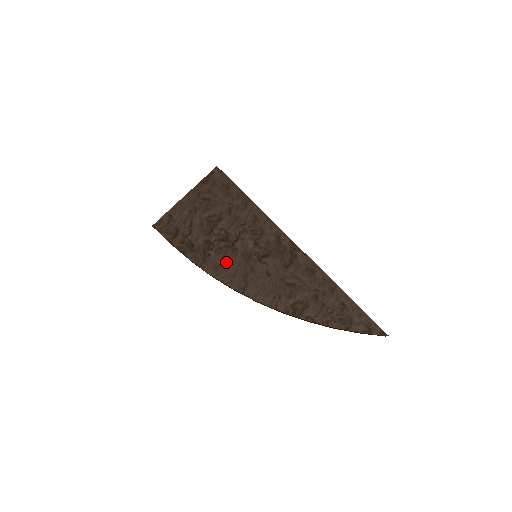
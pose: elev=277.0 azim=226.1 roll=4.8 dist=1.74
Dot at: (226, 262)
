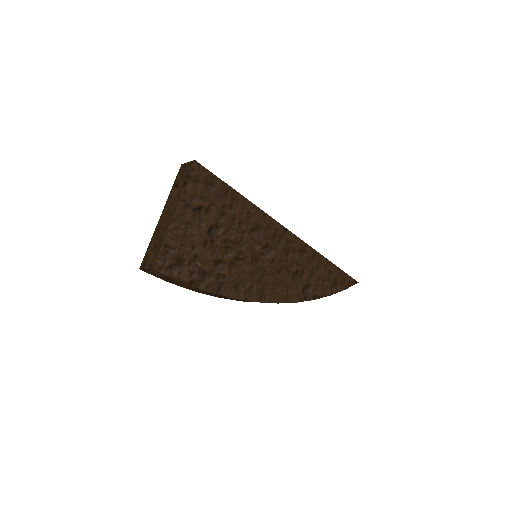
Dot at: (243, 277)
